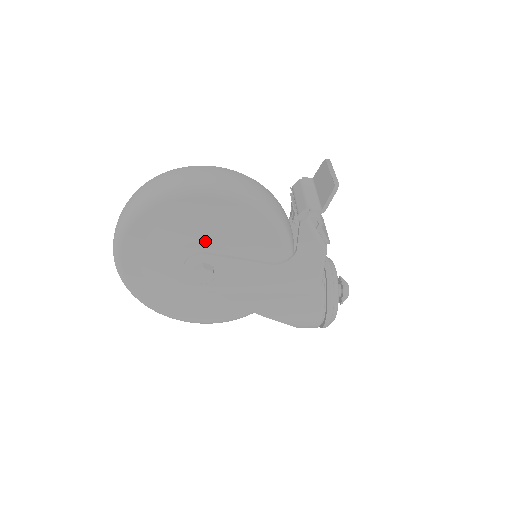
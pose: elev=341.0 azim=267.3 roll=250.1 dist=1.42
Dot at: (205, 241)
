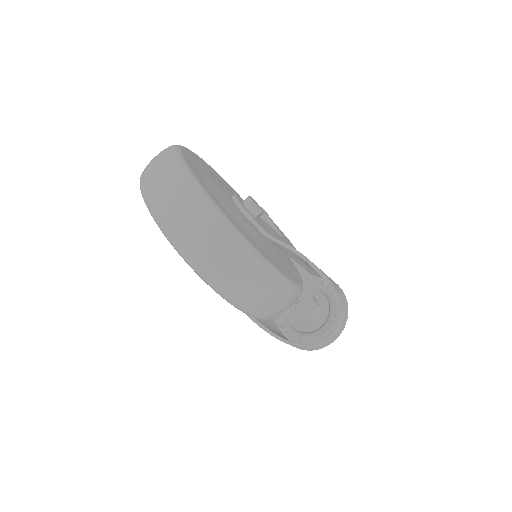
Dot at: (232, 194)
